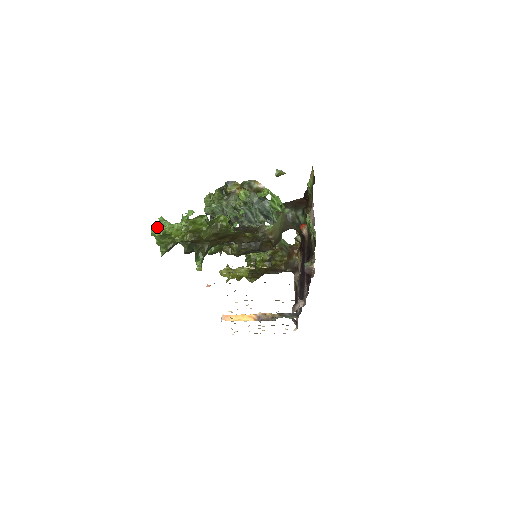
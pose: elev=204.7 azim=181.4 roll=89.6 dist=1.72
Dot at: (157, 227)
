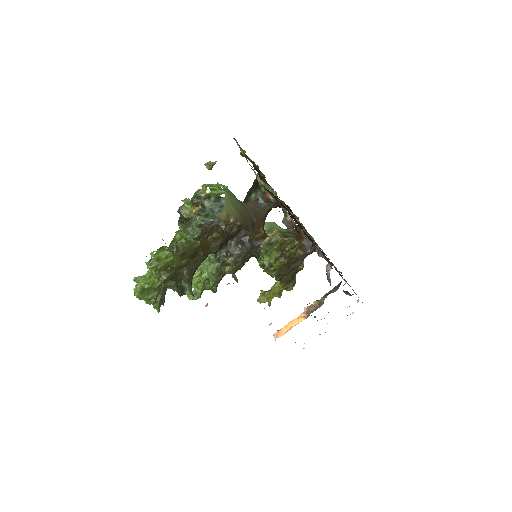
Dot at: occluded
